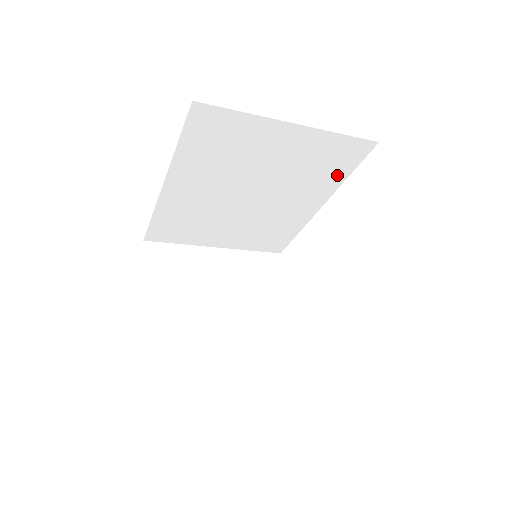
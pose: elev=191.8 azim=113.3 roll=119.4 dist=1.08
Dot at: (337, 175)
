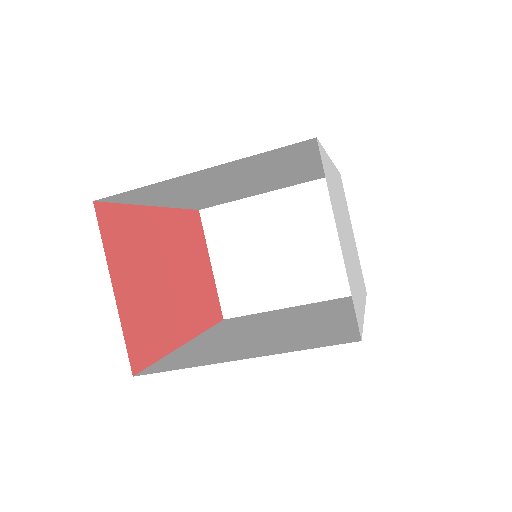
Dot at: (308, 154)
